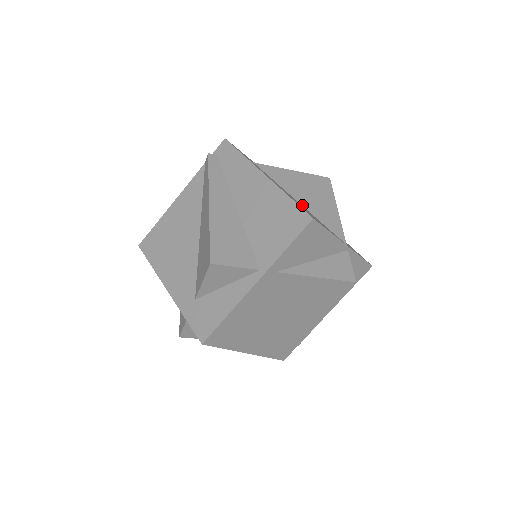
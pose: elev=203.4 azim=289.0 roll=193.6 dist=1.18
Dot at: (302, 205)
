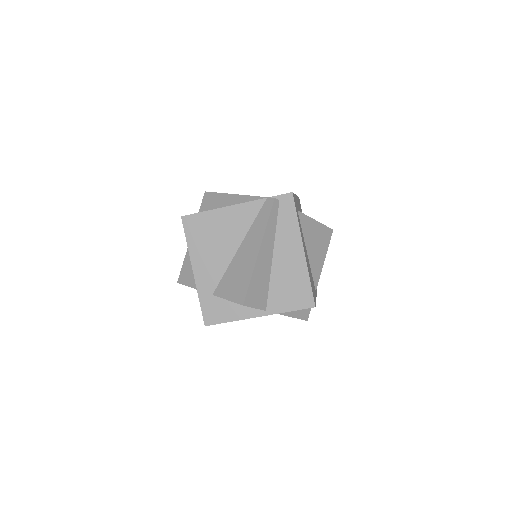
Dot at: (308, 256)
